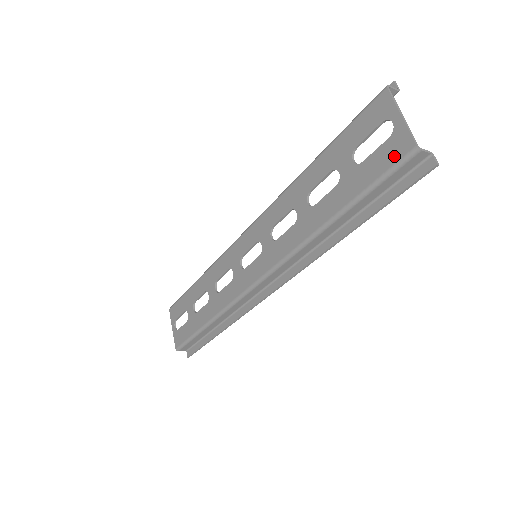
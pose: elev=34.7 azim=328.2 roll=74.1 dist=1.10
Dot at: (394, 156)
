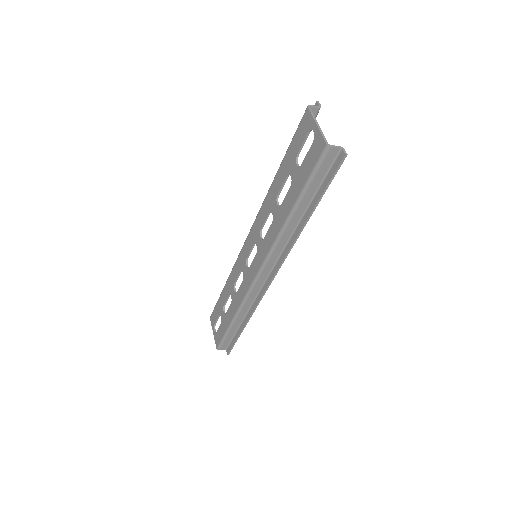
Dot at: (316, 155)
